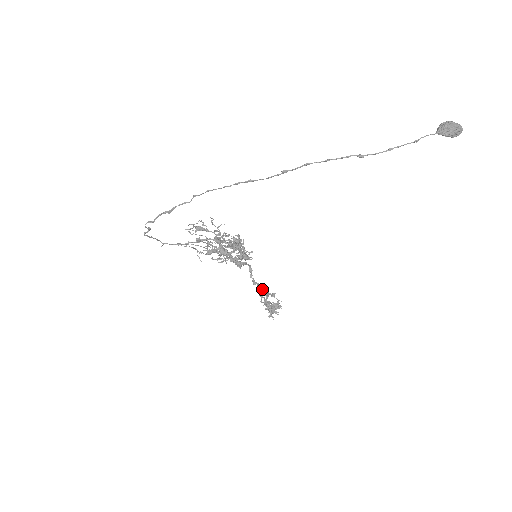
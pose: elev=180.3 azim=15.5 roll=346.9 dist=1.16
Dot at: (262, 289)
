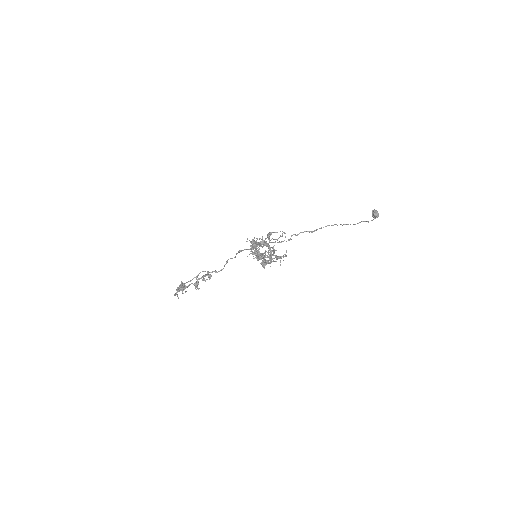
Dot at: (211, 276)
